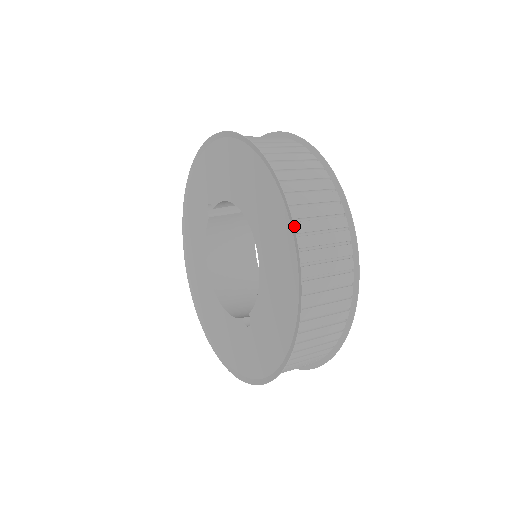
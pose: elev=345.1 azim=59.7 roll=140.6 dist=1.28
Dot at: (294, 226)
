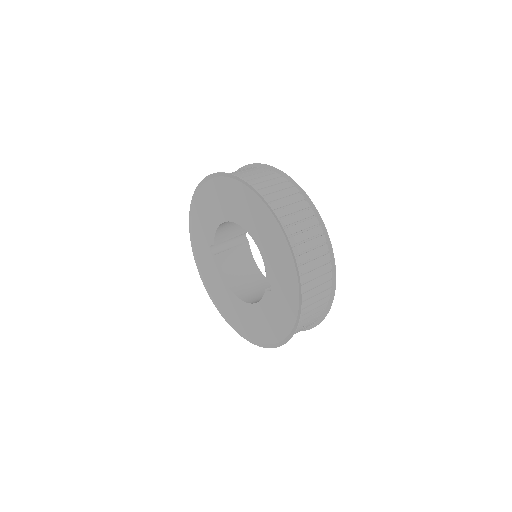
Dot at: (250, 185)
